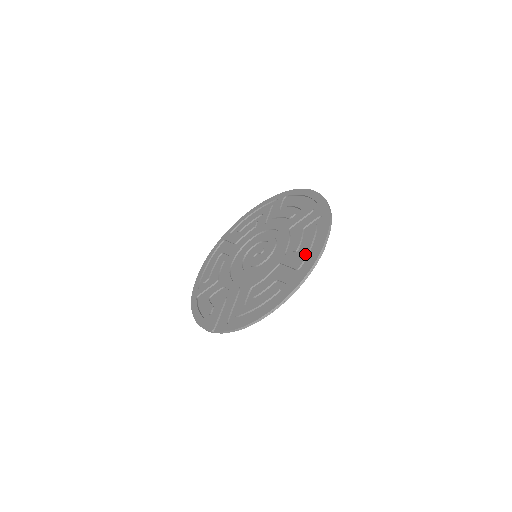
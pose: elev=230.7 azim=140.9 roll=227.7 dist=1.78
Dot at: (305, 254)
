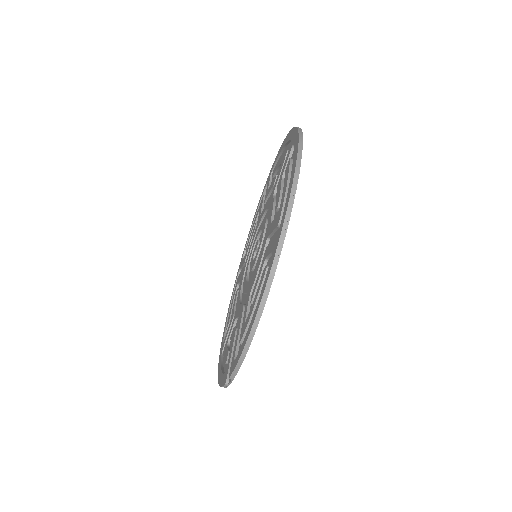
Dot at: (282, 199)
